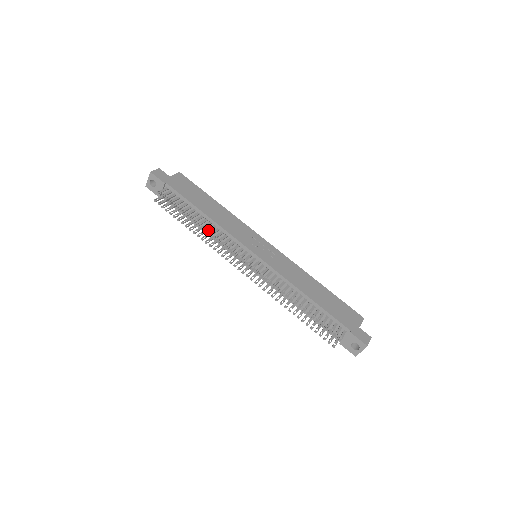
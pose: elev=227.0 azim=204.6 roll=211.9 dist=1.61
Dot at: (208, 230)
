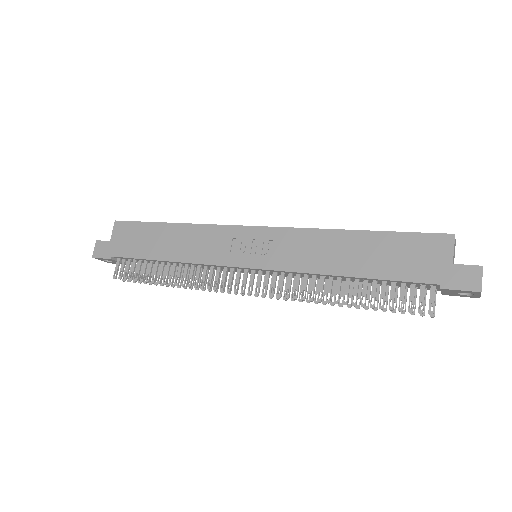
Dot at: (189, 267)
